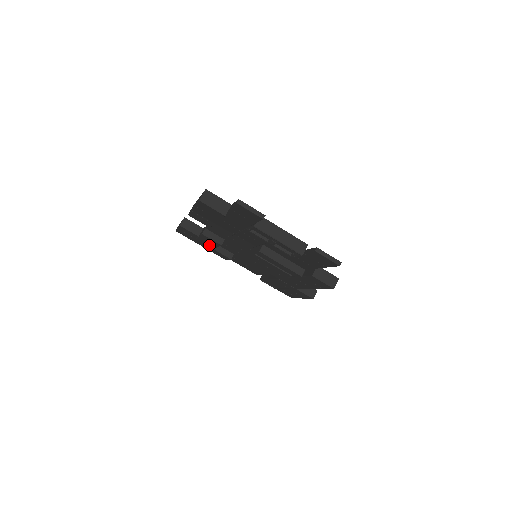
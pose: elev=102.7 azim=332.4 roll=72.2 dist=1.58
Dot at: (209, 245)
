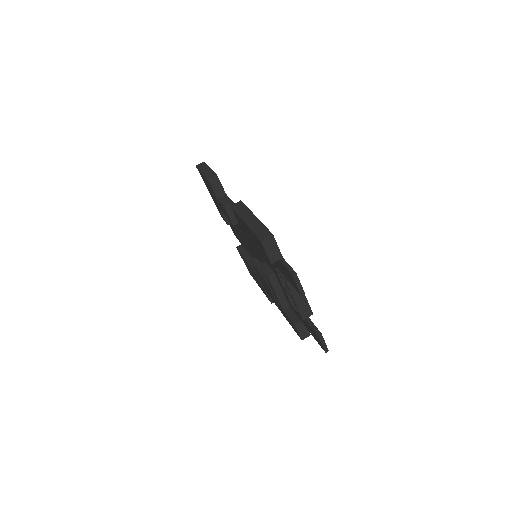
Dot at: (219, 206)
